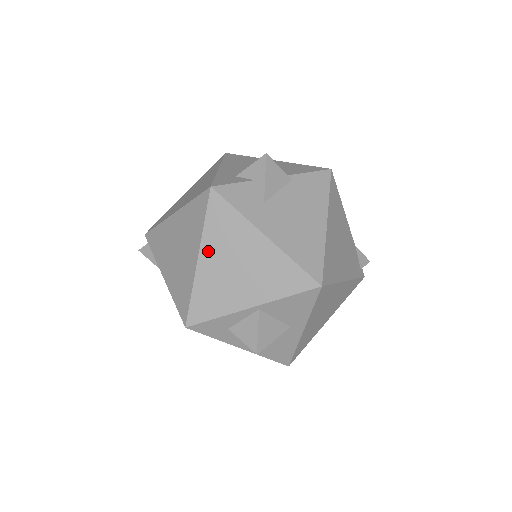
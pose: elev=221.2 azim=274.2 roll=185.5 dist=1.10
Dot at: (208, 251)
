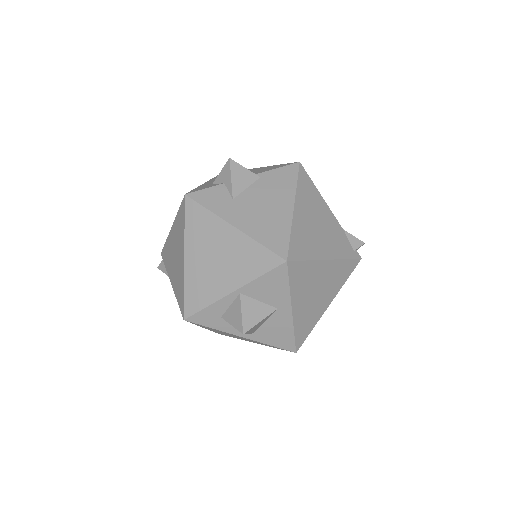
Dot at: (191, 249)
